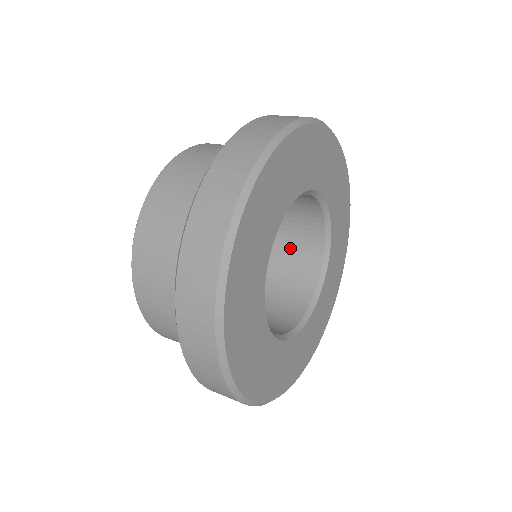
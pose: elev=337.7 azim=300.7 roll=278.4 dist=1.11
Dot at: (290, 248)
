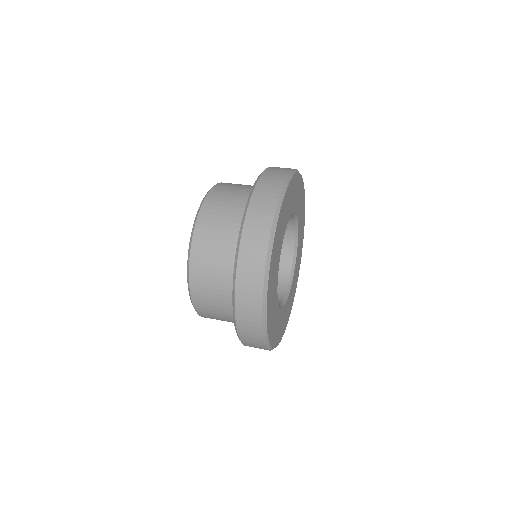
Dot at: occluded
